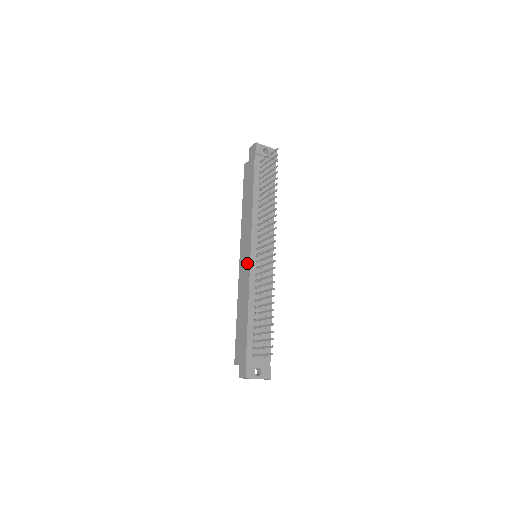
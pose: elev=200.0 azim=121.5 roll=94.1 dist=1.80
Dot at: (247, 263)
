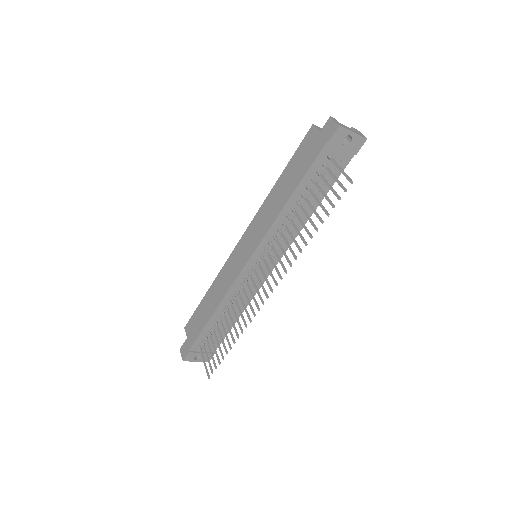
Dot at: (238, 268)
